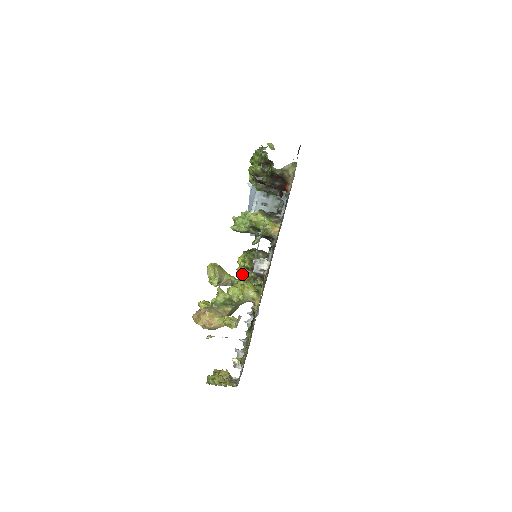
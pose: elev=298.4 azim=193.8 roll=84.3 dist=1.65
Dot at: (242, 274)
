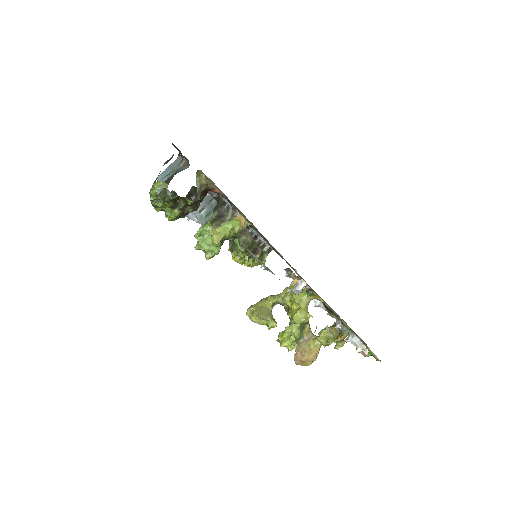
Dot at: occluded
